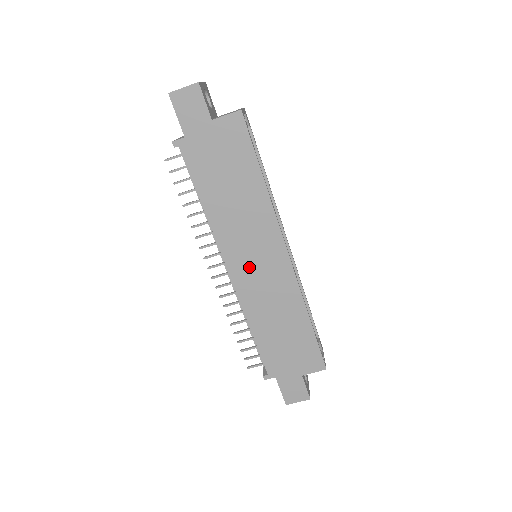
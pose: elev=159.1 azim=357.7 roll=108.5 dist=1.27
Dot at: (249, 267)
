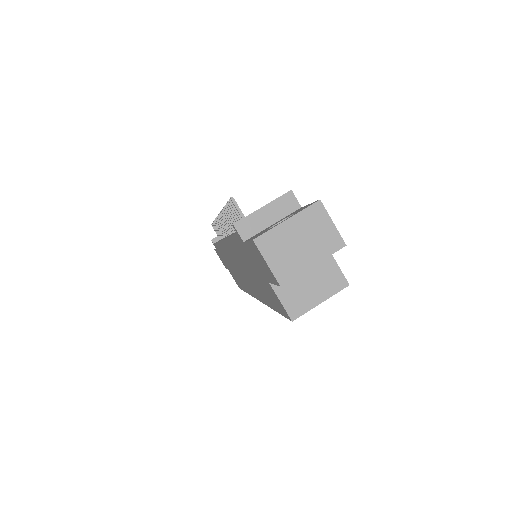
Dot at: (233, 260)
